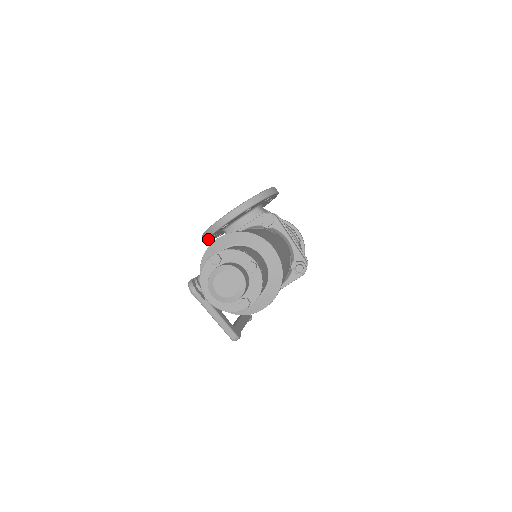
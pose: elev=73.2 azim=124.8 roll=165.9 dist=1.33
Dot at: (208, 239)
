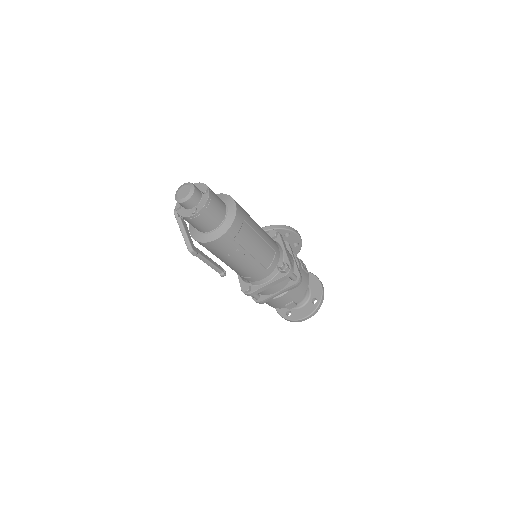
Dot at: occluded
